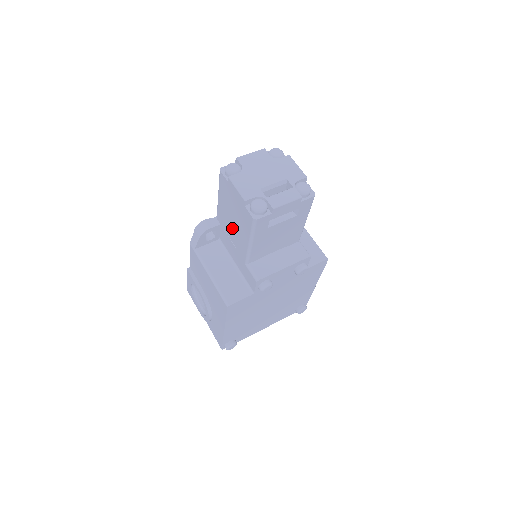
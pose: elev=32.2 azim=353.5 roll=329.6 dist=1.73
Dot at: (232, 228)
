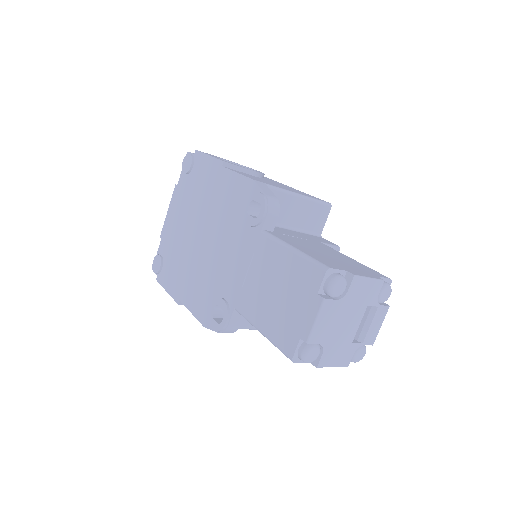
Dot at: occluded
